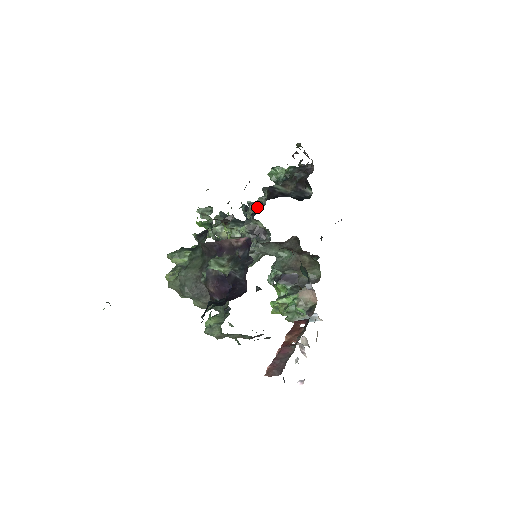
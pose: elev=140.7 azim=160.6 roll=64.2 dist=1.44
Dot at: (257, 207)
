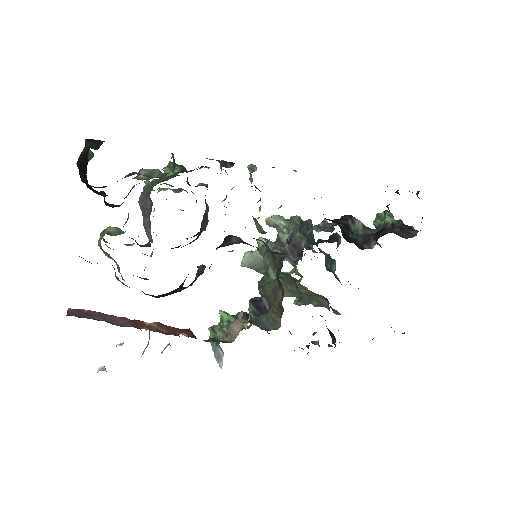
Dot at: (325, 229)
